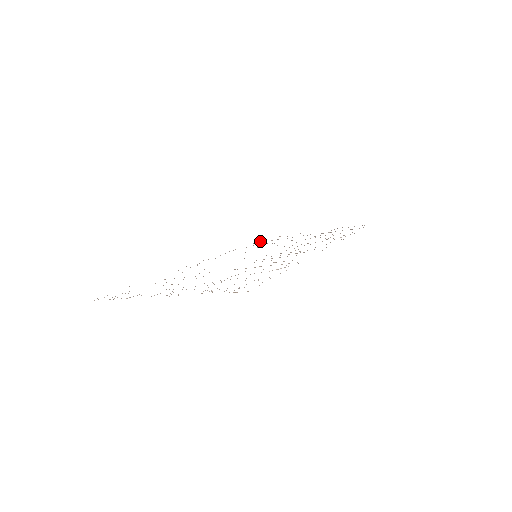
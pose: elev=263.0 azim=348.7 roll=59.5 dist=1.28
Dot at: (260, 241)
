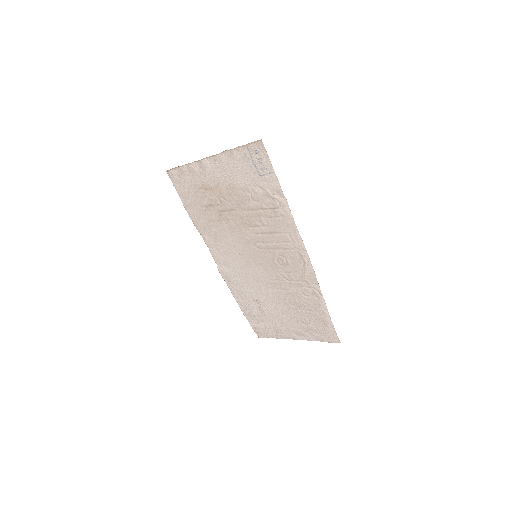
Dot at: (253, 329)
